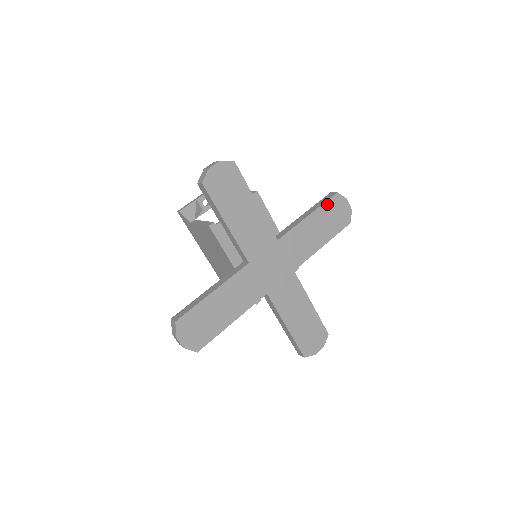
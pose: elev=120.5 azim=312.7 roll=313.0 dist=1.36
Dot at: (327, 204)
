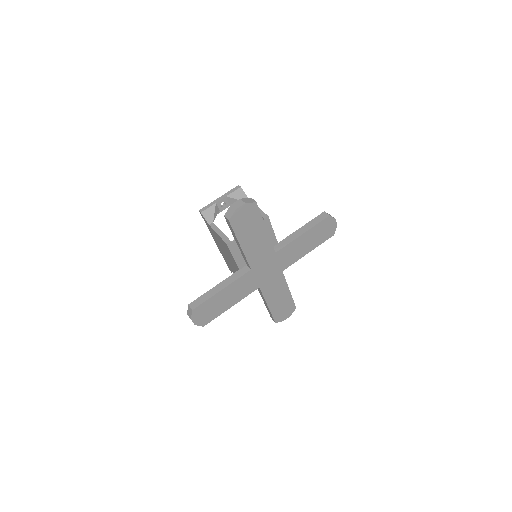
Dot at: (319, 224)
